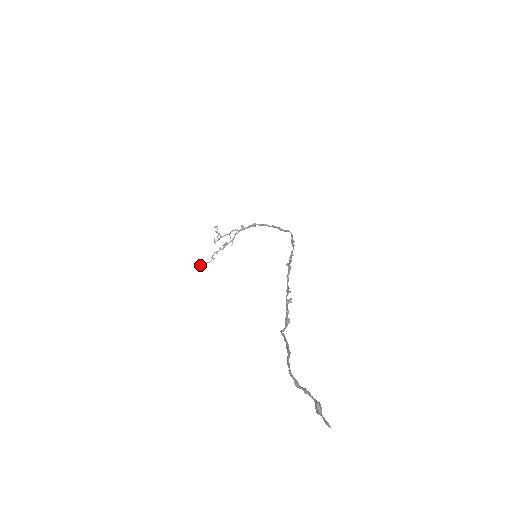
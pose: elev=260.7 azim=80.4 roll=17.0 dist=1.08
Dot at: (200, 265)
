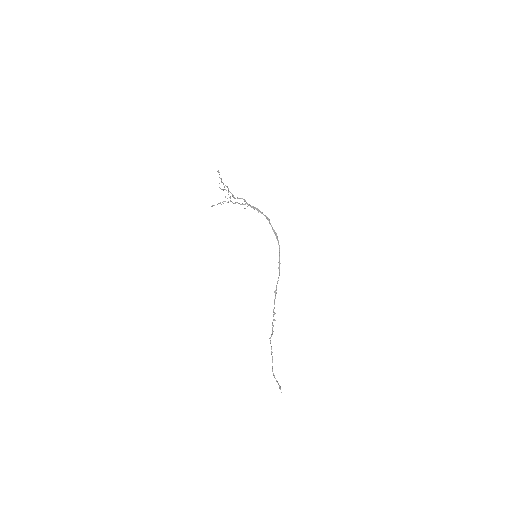
Dot at: occluded
